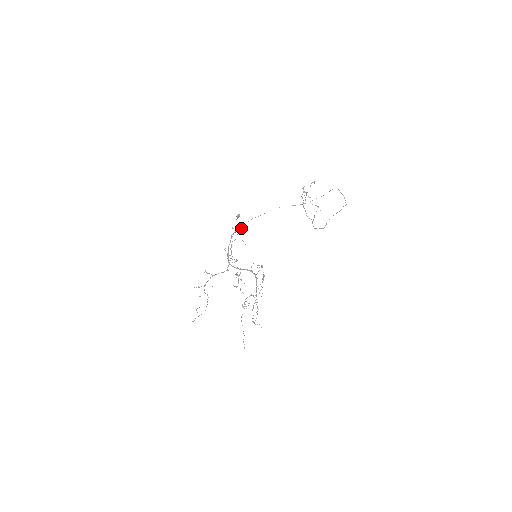
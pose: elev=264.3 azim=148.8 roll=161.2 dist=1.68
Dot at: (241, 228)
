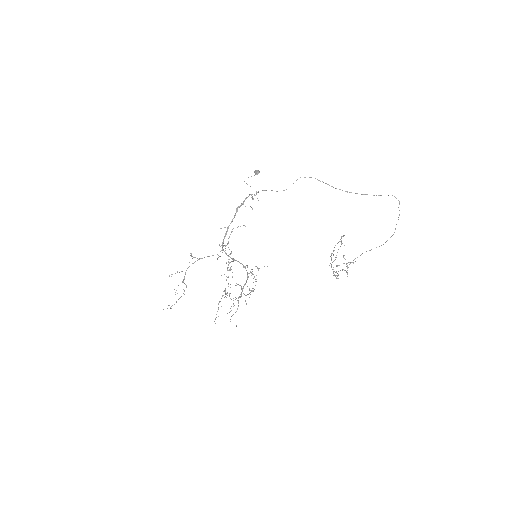
Dot at: (254, 195)
